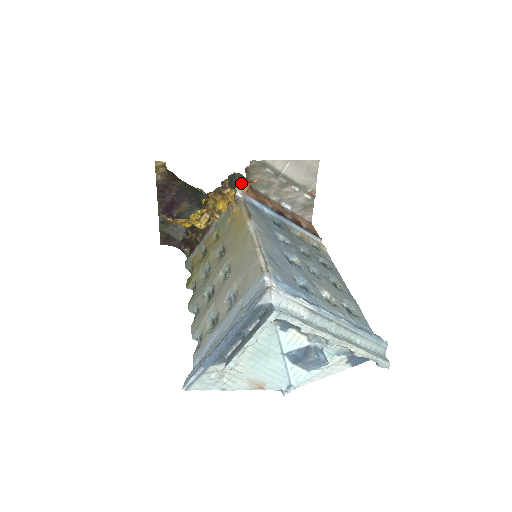
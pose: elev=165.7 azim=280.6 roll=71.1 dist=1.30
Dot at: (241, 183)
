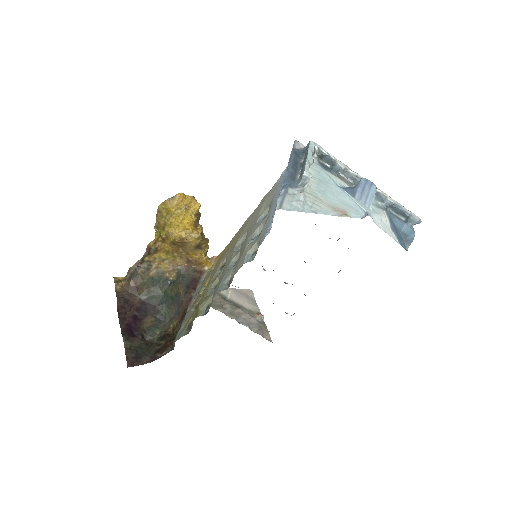
Dot at: occluded
